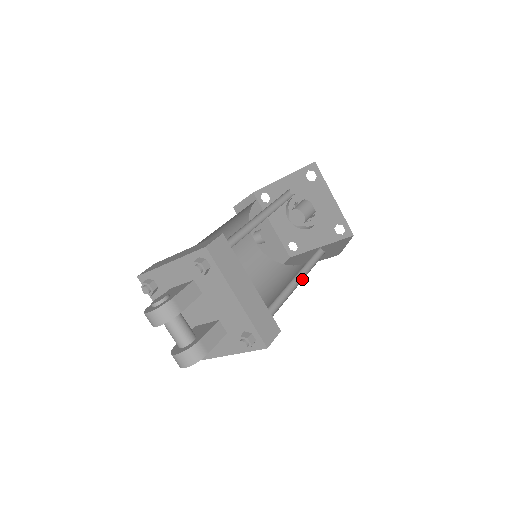
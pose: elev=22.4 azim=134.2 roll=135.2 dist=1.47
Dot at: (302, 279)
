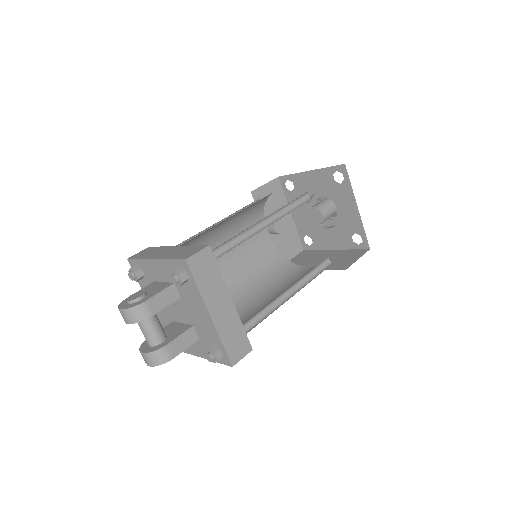
Dot at: (296, 292)
